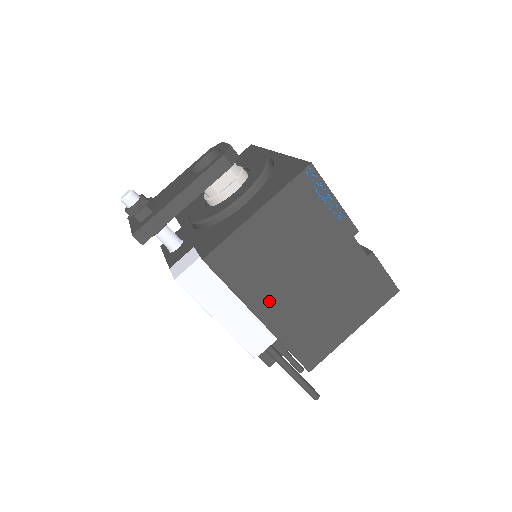
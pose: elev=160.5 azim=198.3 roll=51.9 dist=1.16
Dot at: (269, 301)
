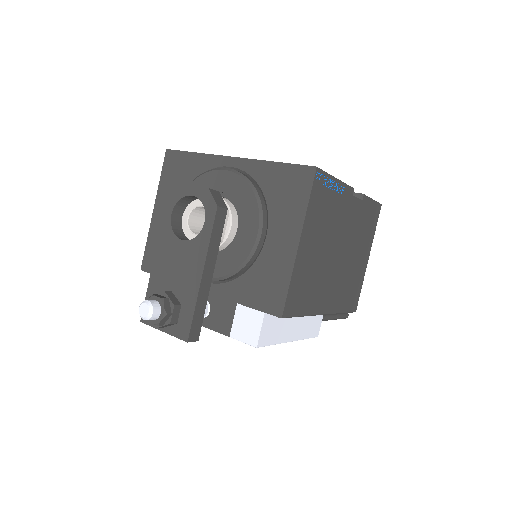
Dot at: (325, 296)
